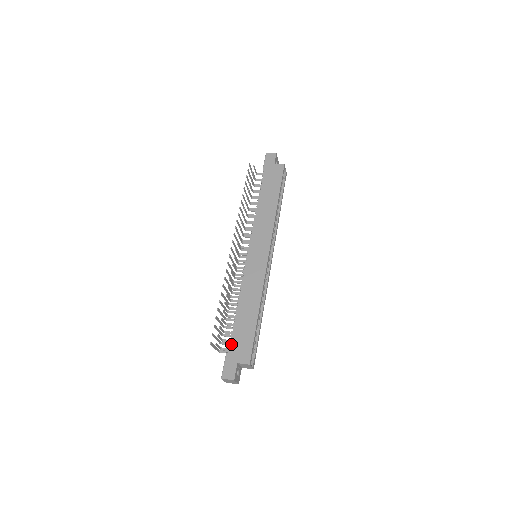
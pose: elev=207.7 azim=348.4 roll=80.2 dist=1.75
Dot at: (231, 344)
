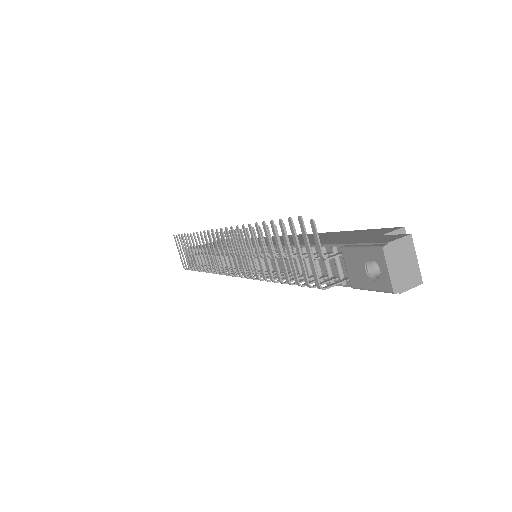
Dot at: (335, 243)
